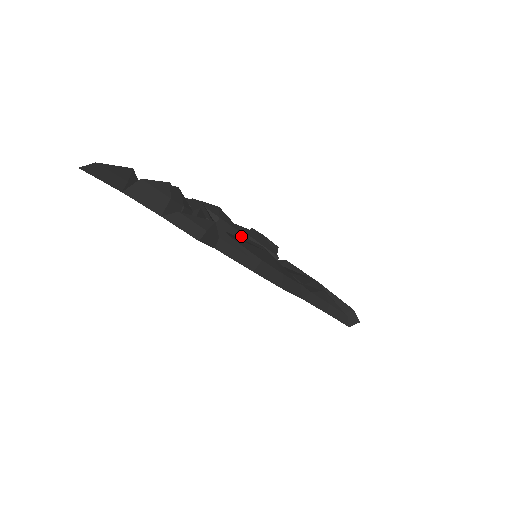
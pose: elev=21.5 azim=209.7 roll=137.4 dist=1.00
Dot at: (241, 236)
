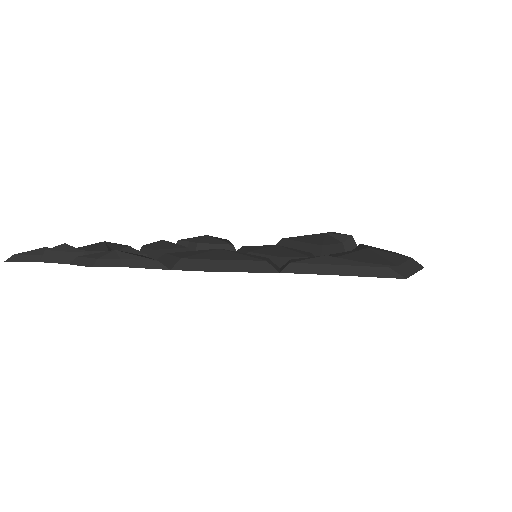
Dot at: (230, 247)
